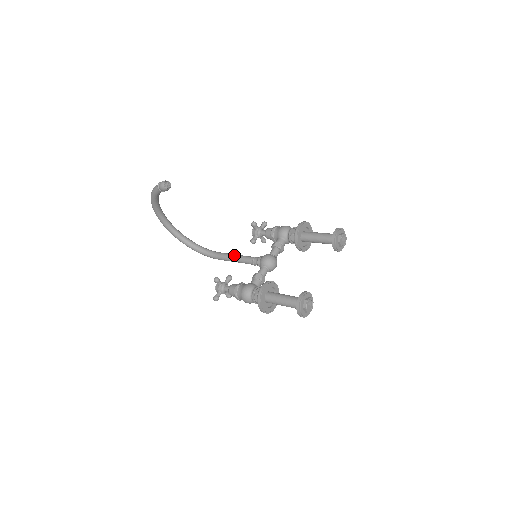
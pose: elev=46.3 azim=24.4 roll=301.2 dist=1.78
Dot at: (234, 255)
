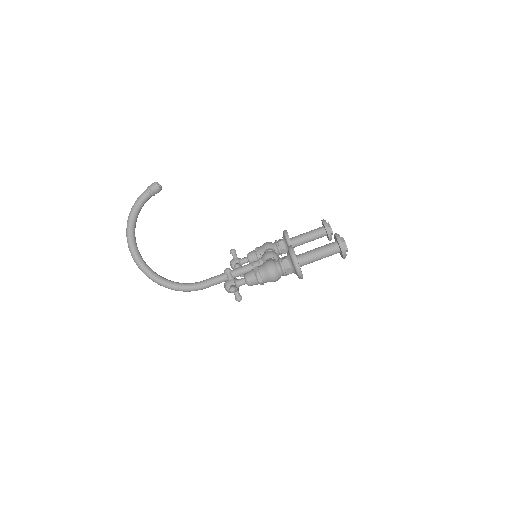
Dot at: occluded
